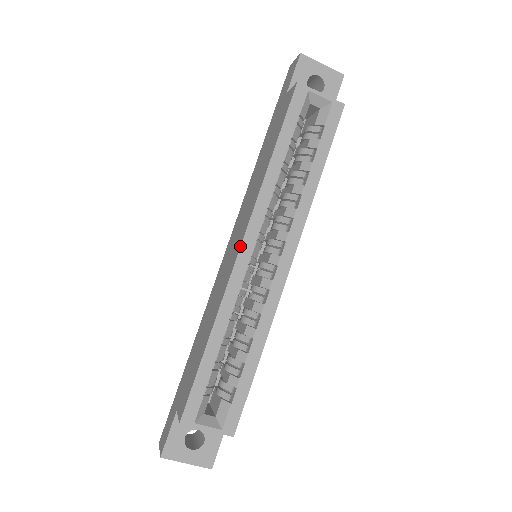
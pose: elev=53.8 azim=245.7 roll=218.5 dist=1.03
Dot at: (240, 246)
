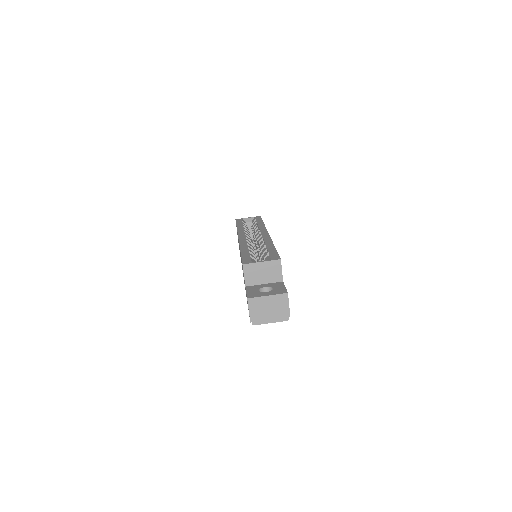
Dot at: (238, 237)
